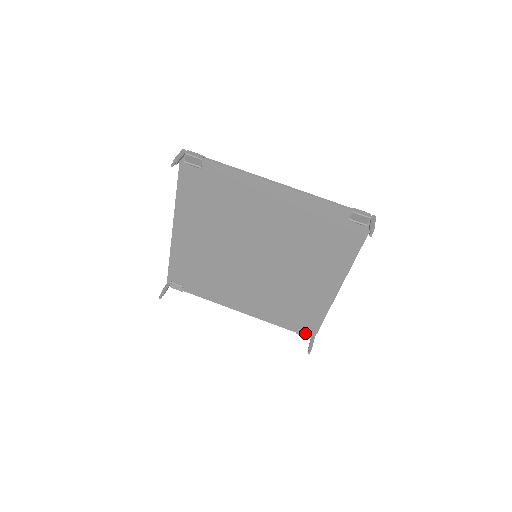
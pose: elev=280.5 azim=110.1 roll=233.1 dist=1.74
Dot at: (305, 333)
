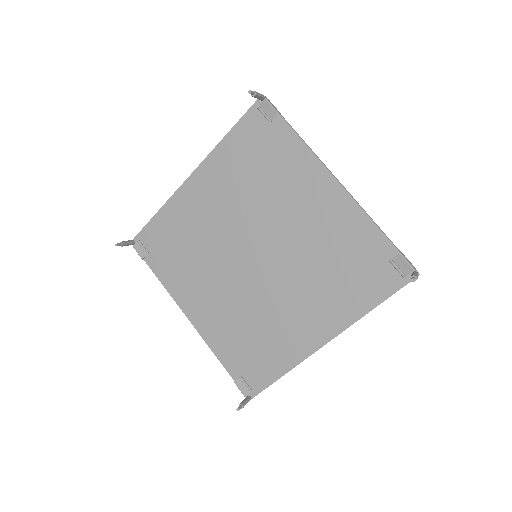
Dot at: (245, 386)
